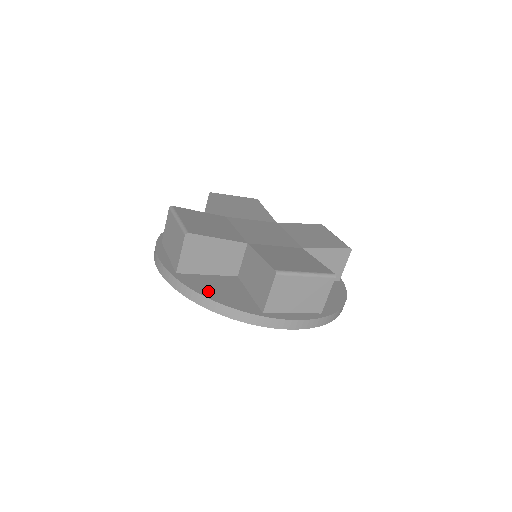
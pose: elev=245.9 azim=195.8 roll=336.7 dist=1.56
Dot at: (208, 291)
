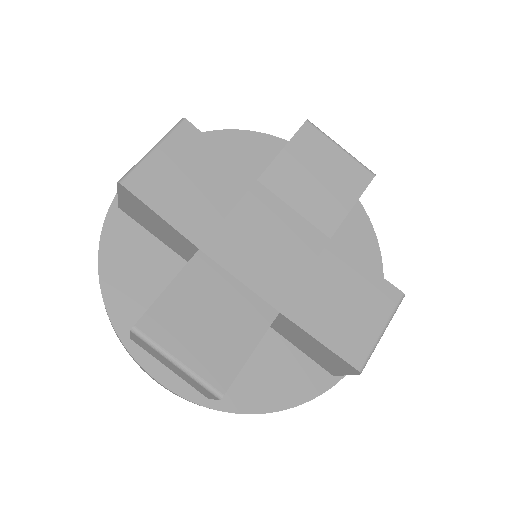
Dot at: (264, 397)
